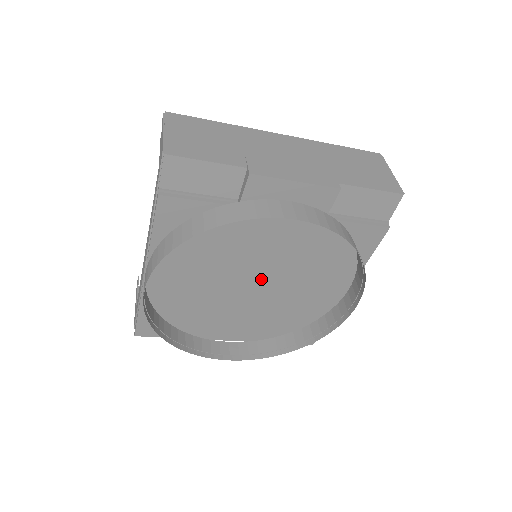
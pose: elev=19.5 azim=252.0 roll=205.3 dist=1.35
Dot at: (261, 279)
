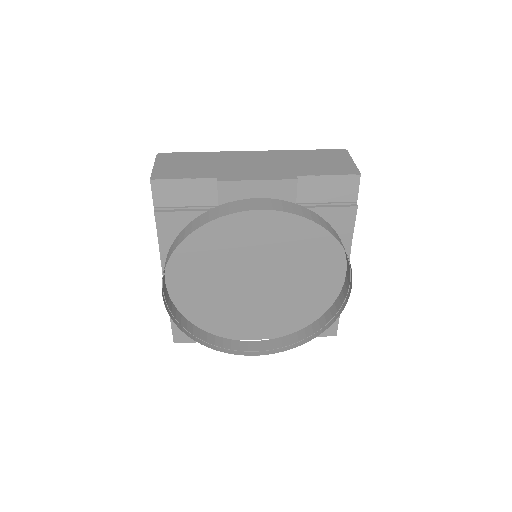
Dot at: (262, 274)
